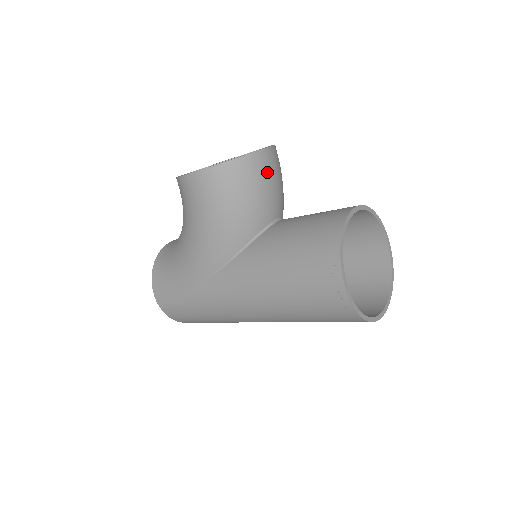
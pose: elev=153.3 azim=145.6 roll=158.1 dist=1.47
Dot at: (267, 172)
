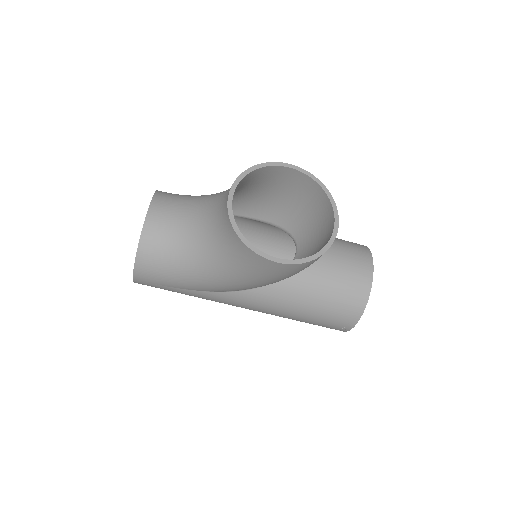
Dot at: occluded
